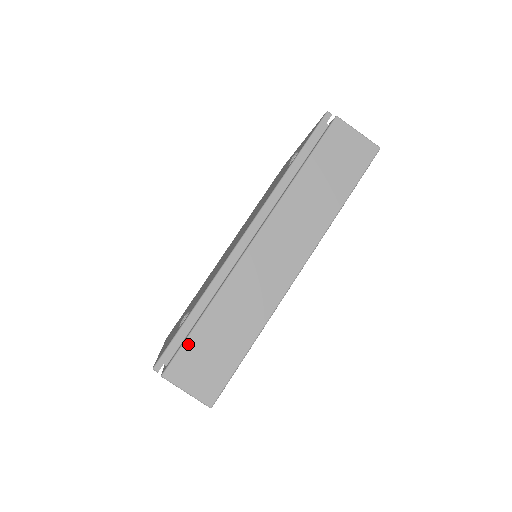
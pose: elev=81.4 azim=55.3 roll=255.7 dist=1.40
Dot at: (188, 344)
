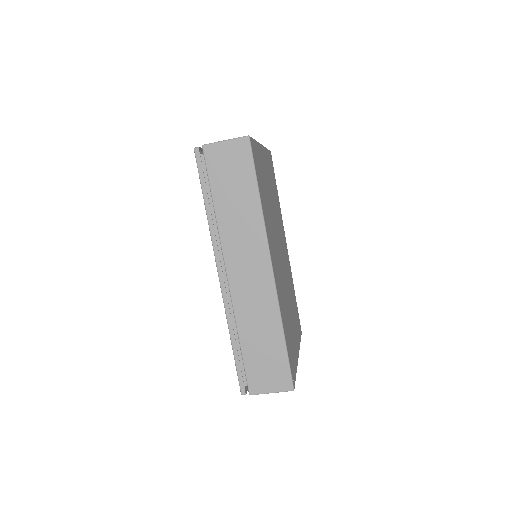
Dot at: (247, 366)
